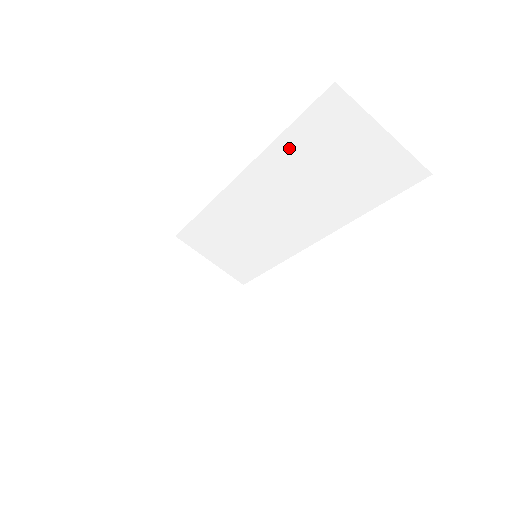
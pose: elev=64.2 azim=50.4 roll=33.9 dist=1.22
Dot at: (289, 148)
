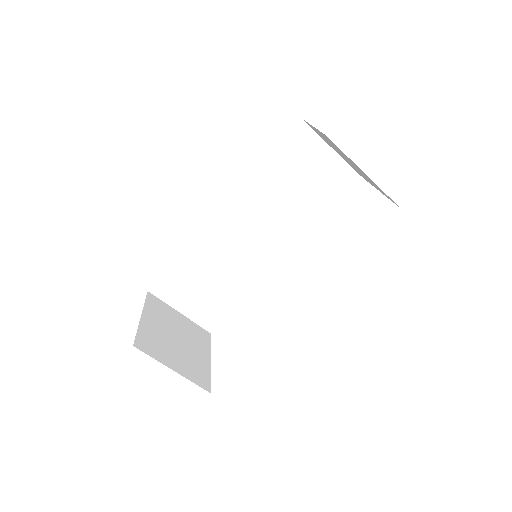
Dot at: (267, 173)
